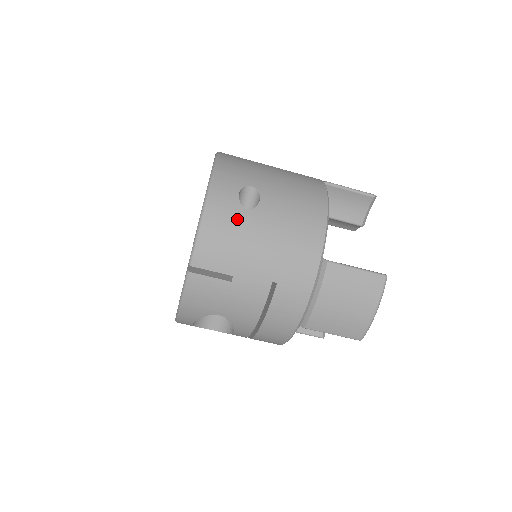
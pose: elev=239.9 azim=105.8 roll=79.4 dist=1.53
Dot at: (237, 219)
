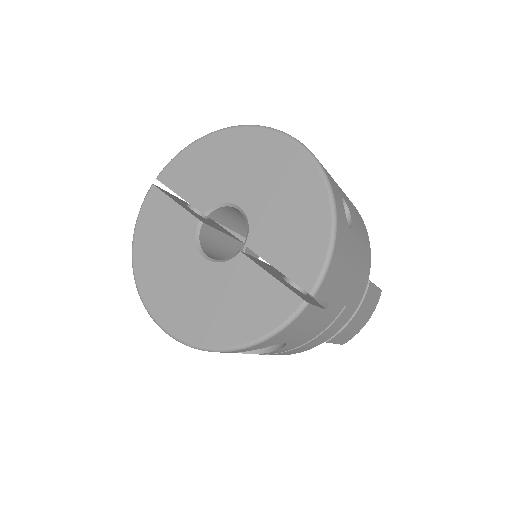
Dot at: (348, 240)
